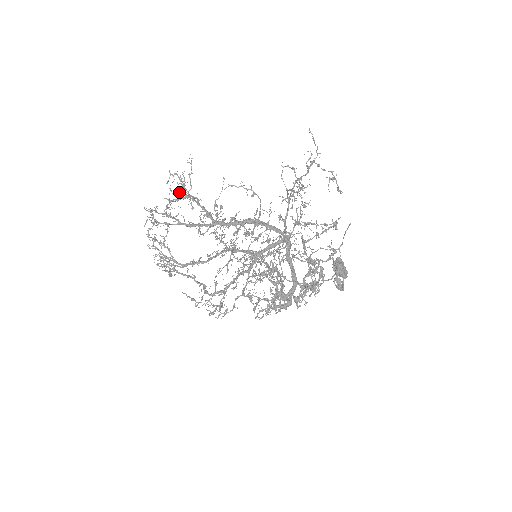
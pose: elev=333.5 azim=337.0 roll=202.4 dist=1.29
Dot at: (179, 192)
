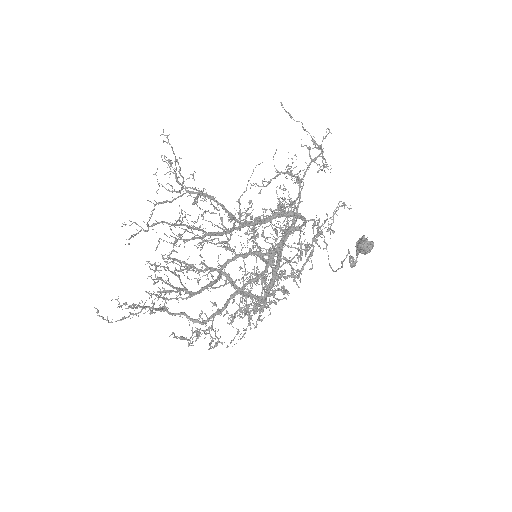
Dot at: (181, 188)
